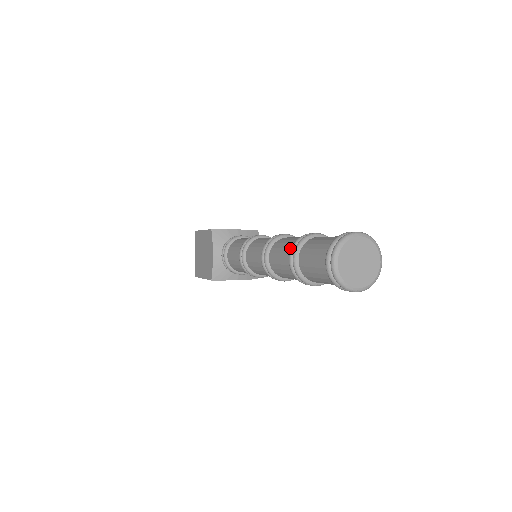
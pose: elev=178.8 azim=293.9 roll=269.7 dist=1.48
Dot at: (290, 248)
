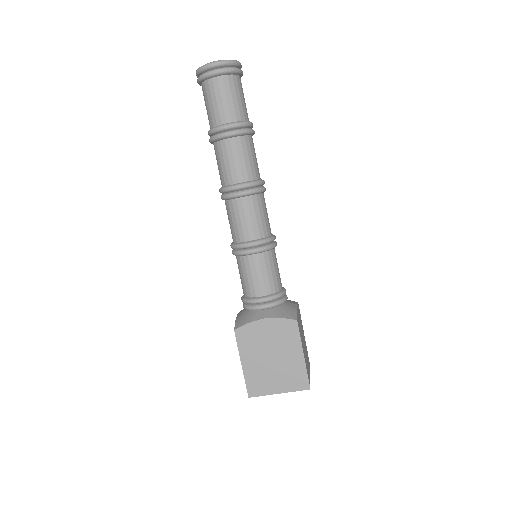
Dot at: occluded
